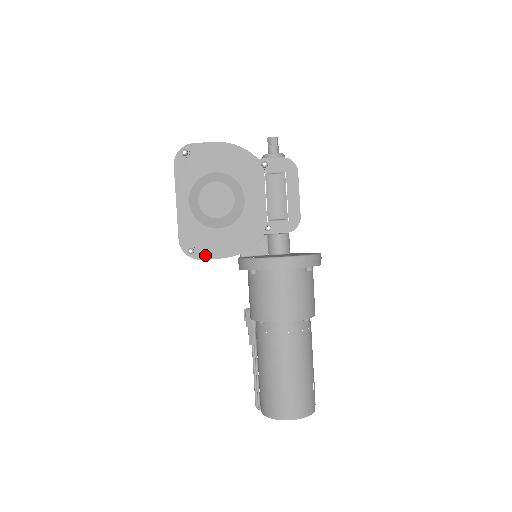
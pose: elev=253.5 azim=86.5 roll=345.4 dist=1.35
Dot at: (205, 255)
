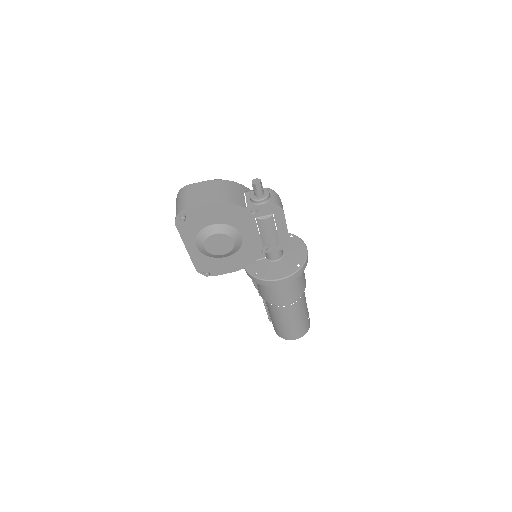
Dot at: (218, 273)
